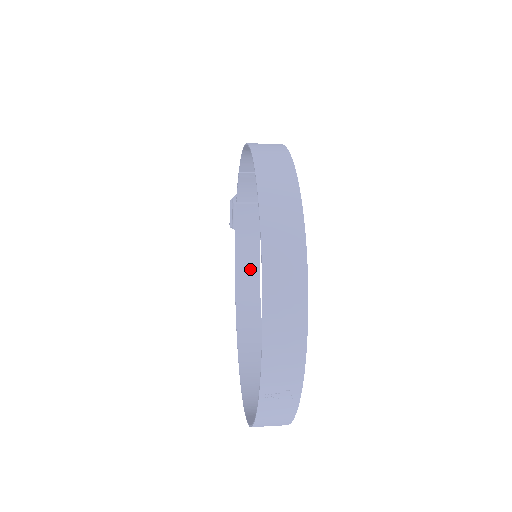
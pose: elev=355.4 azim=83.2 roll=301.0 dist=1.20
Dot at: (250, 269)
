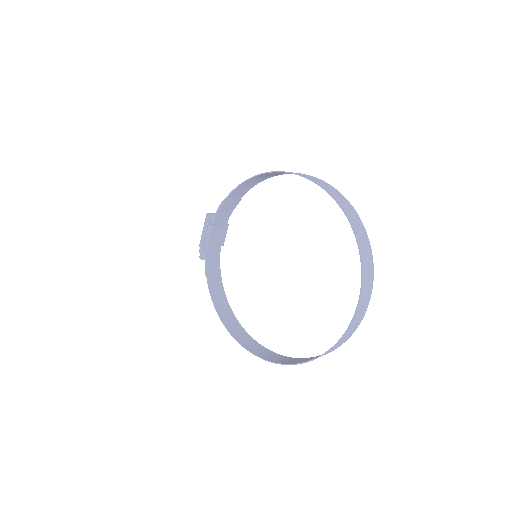
Dot at: (216, 279)
